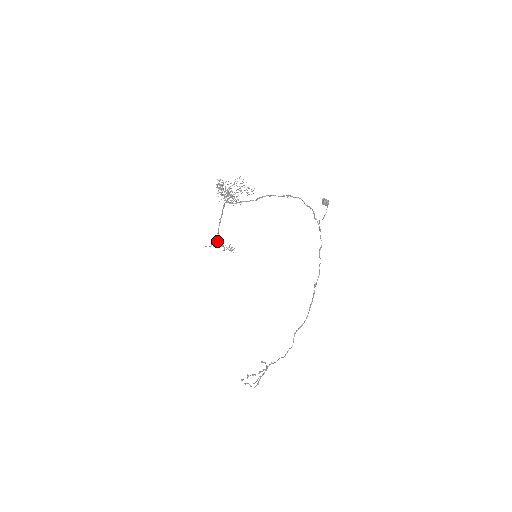
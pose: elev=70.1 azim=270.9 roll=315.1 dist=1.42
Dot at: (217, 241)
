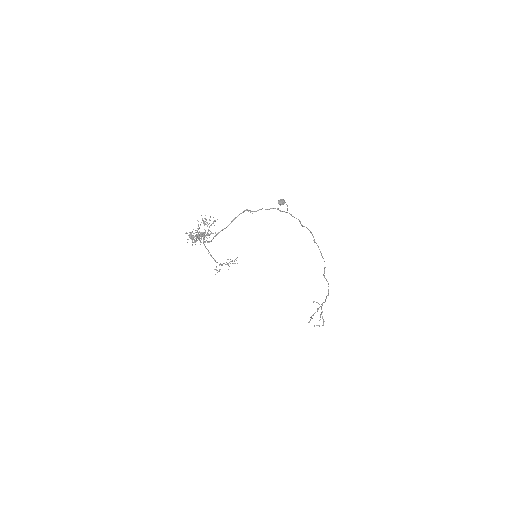
Dot at: occluded
